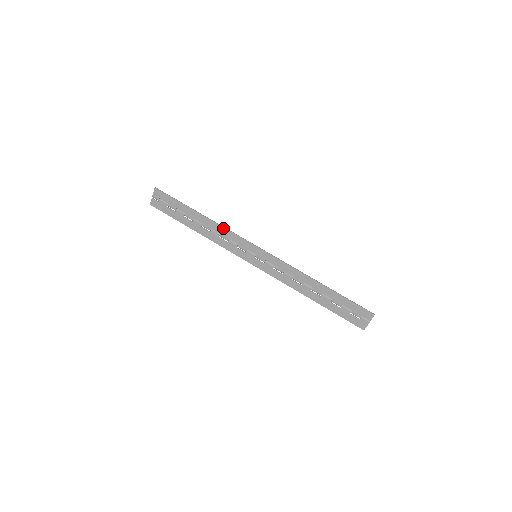
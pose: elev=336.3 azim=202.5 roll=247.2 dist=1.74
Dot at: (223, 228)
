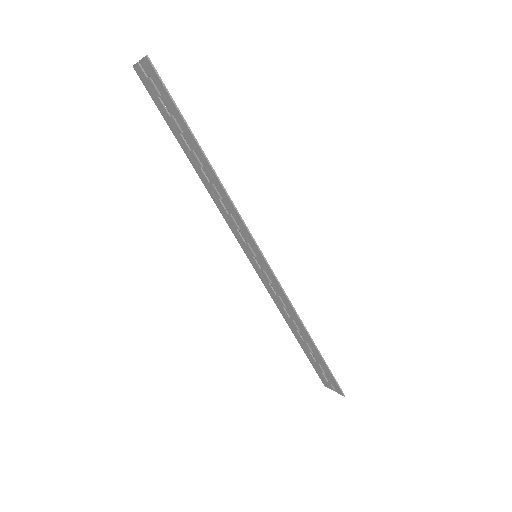
Dot at: (229, 200)
